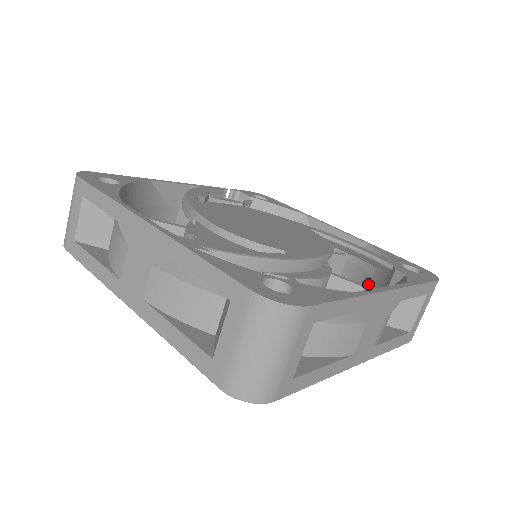
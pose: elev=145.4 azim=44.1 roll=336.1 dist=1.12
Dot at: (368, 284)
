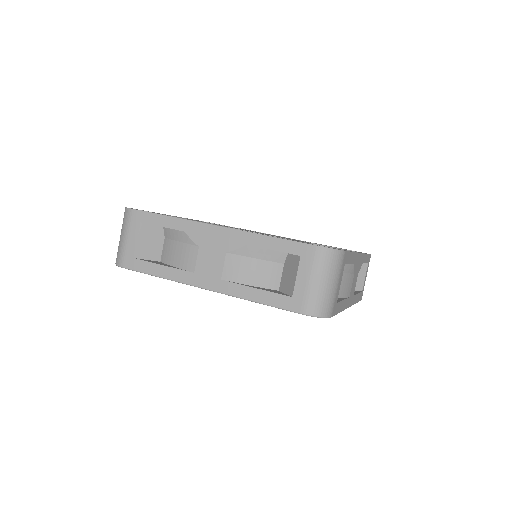
Dot at: occluded
